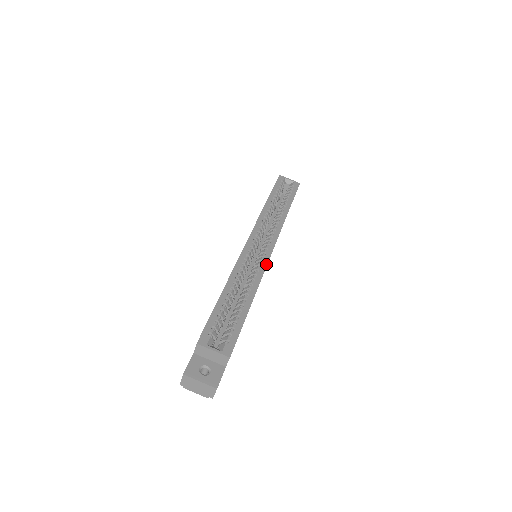
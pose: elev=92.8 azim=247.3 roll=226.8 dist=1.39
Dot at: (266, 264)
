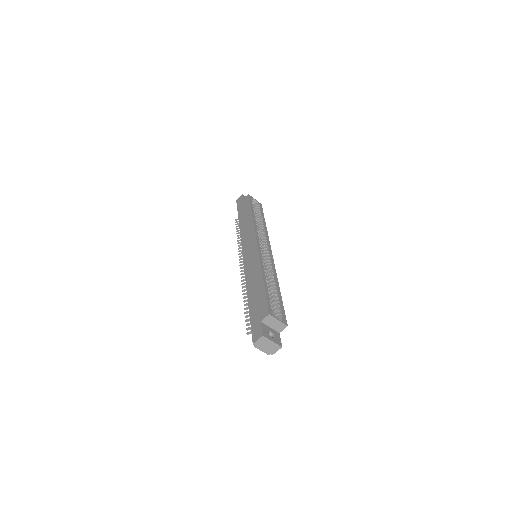
Dot at: occluded
